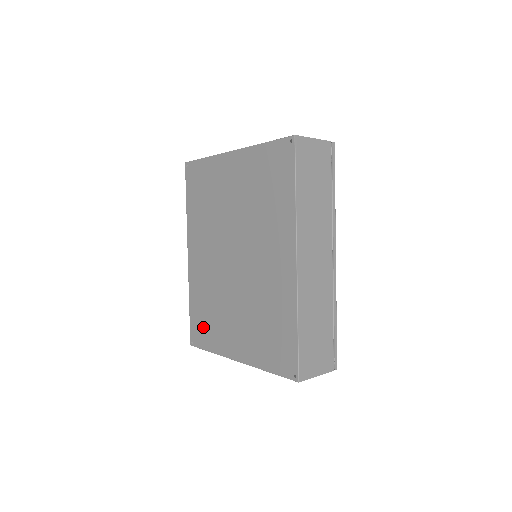
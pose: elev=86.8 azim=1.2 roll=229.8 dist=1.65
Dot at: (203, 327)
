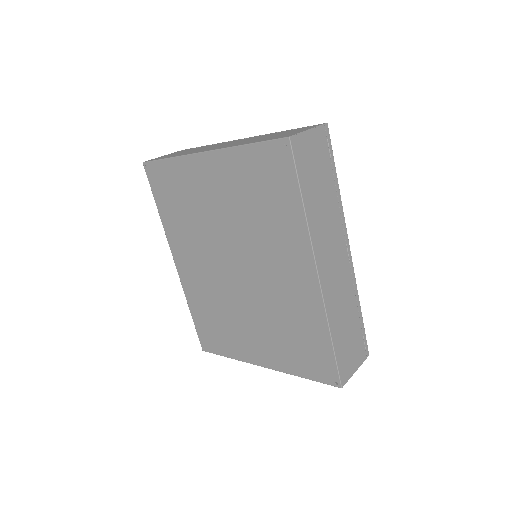
Dot at: (214, 335)
